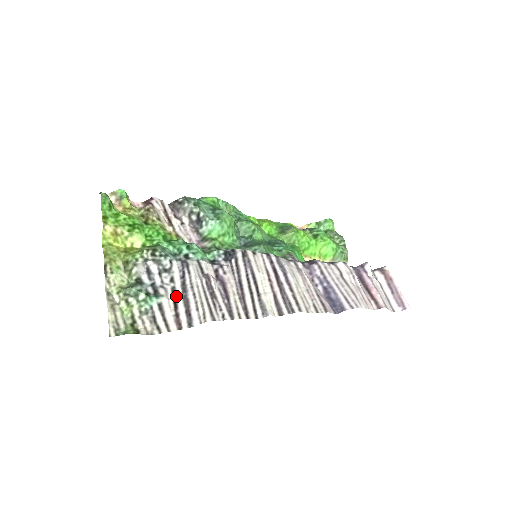
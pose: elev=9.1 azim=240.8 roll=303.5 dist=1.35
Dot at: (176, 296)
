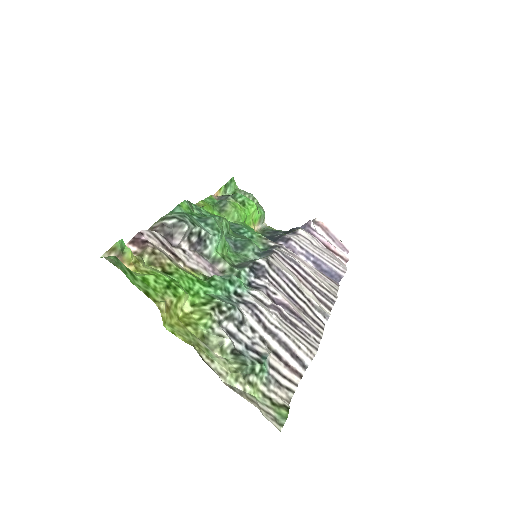
Dot at: (270, 345)
